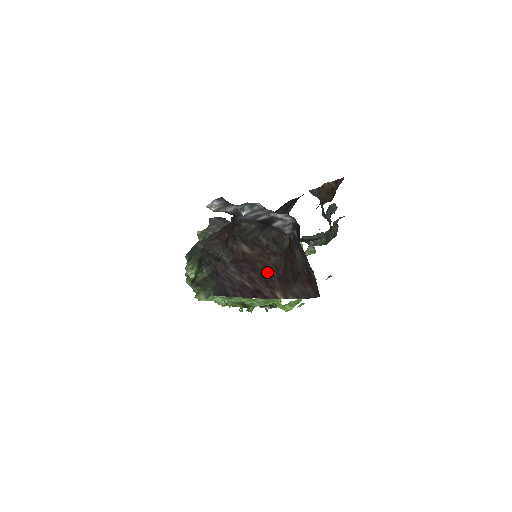
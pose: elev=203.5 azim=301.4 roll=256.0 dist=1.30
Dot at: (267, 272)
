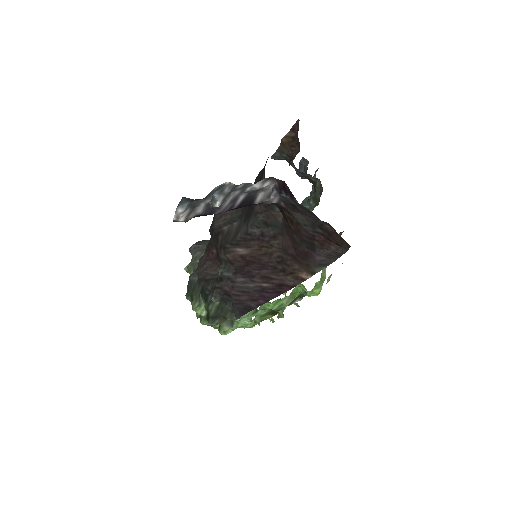
Dot at: (278, 260)
